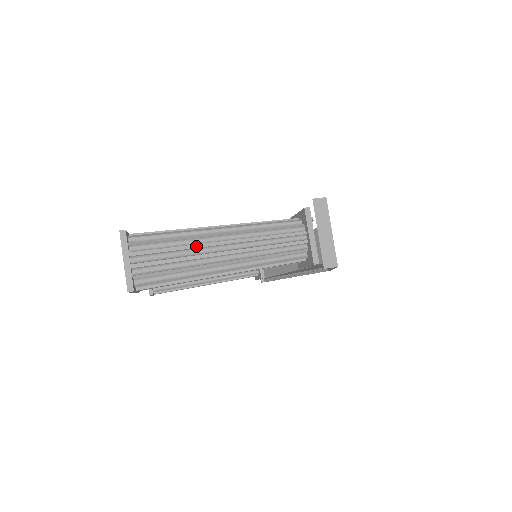
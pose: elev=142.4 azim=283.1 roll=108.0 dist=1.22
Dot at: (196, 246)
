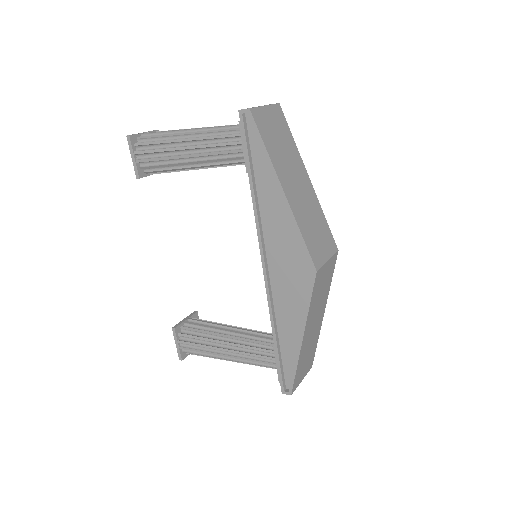
Dot at: (182, 129)
